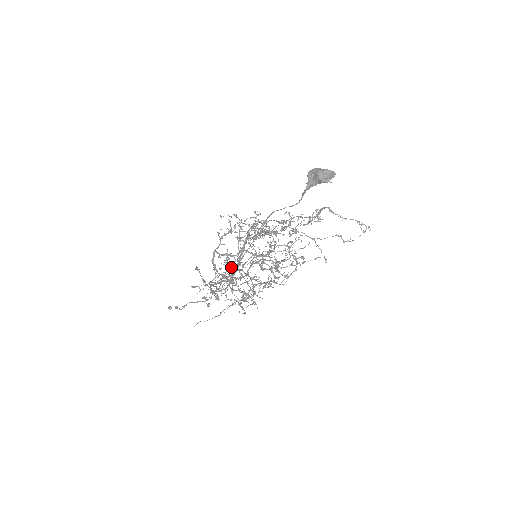
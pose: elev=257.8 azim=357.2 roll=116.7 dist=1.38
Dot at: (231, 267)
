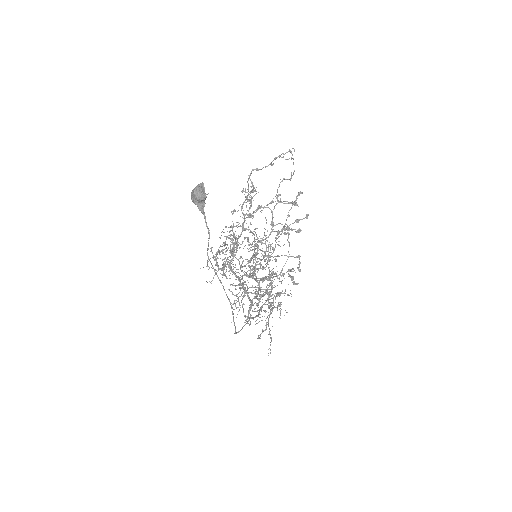
Dot at: occluded
